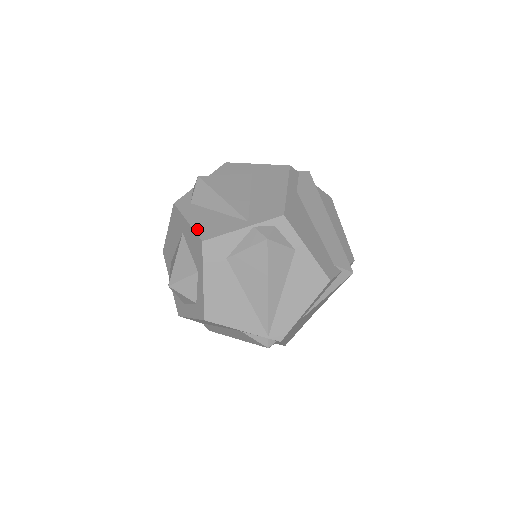
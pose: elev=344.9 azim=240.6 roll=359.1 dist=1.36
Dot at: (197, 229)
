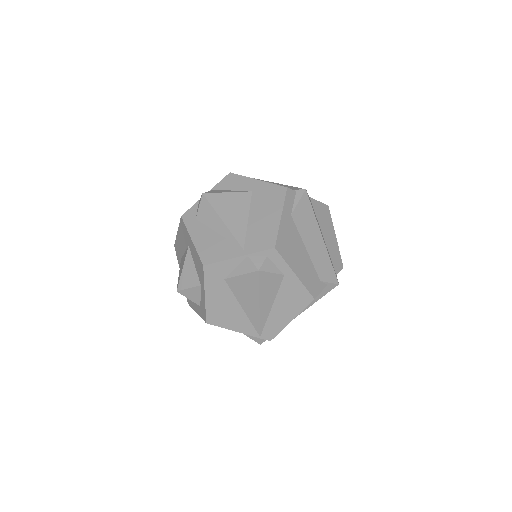
Dot at: (200, 251)
